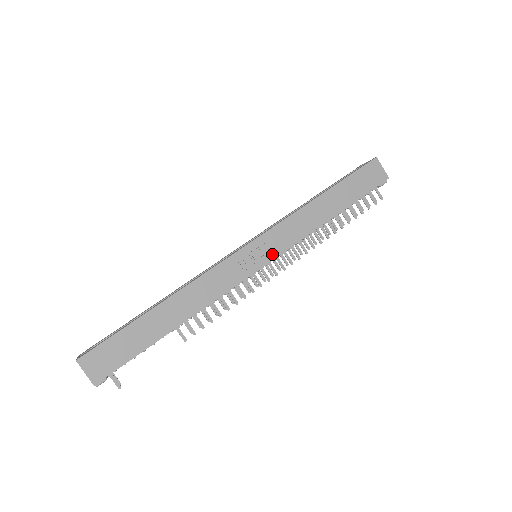
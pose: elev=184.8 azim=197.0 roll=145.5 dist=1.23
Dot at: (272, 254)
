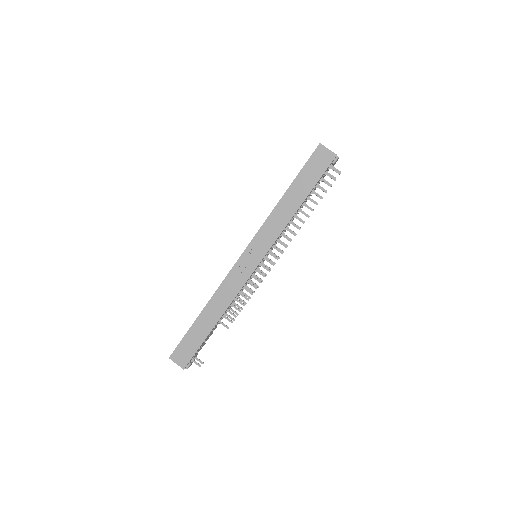
Dot at: (262, 253)
